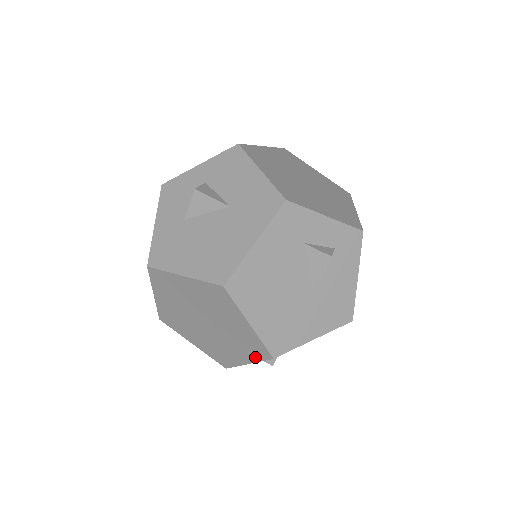
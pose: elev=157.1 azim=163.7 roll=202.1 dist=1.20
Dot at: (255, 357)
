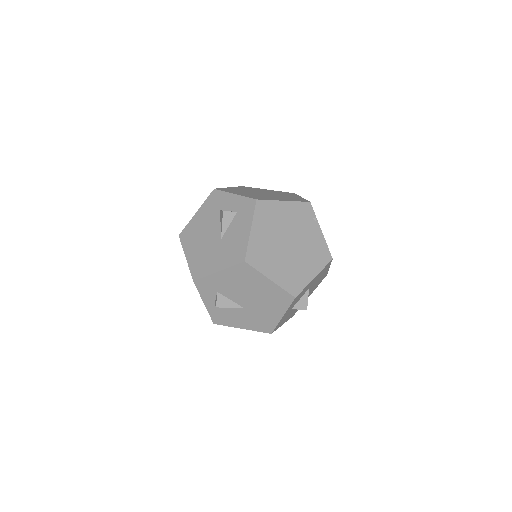
Dot at: occluded
